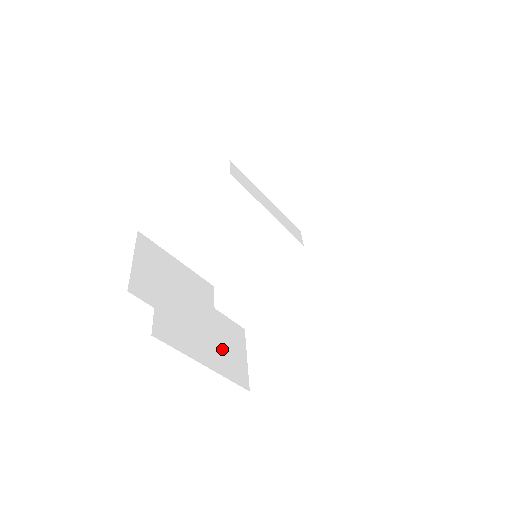
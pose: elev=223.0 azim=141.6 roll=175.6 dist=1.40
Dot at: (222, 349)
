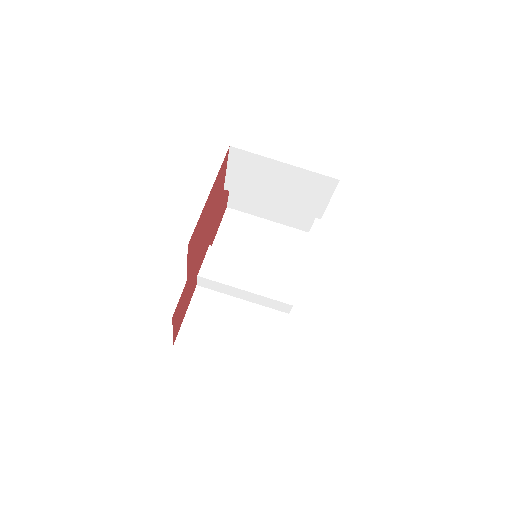
Dot at: occluded
